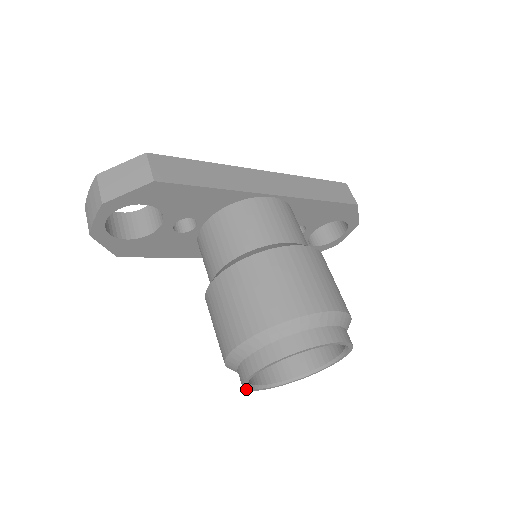
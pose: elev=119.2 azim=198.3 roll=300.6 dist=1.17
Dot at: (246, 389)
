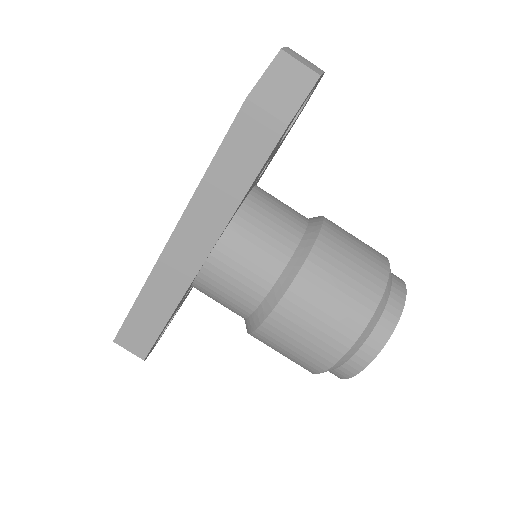
Dot at: occluded
